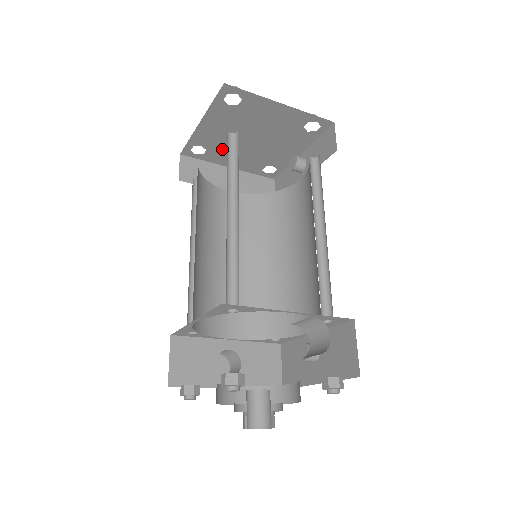
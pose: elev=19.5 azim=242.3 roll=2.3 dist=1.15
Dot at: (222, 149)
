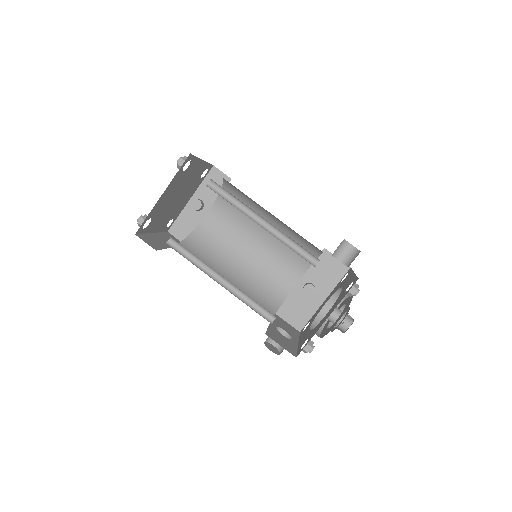
Dot at: (158, 216)
